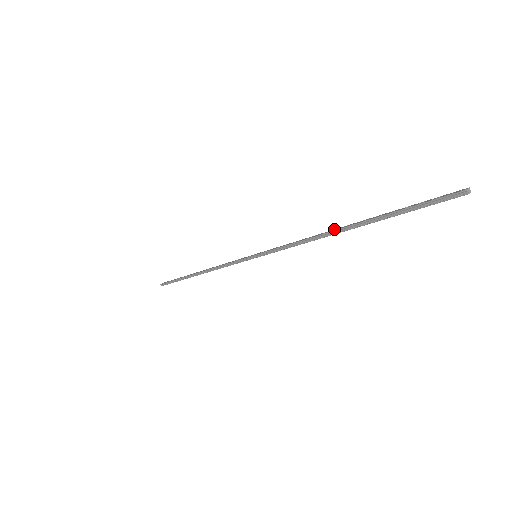
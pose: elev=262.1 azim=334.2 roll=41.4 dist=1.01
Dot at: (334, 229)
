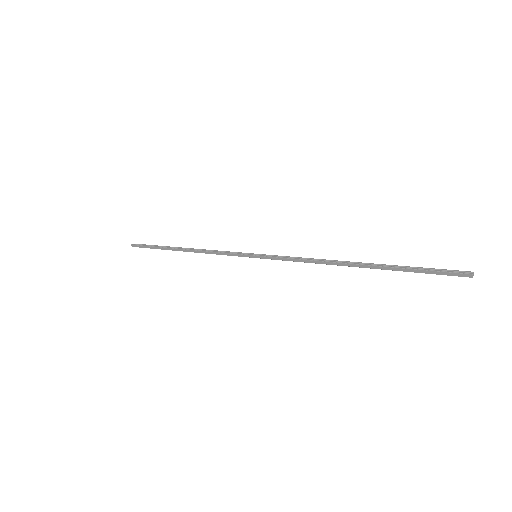
Dot at: (346, 263)
